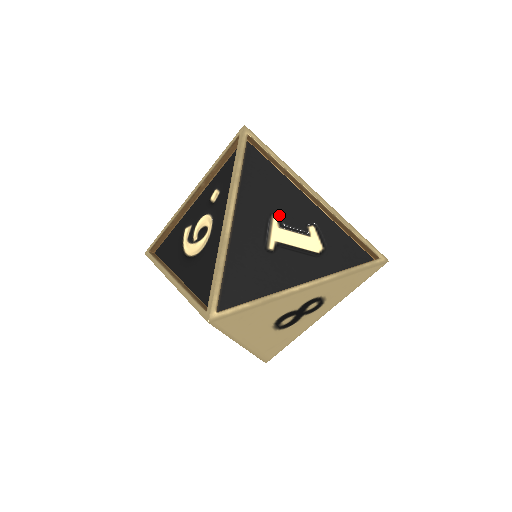
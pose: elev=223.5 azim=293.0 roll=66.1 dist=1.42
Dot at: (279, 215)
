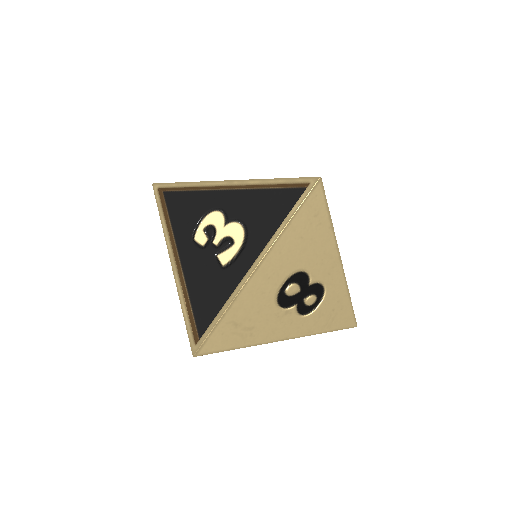
Dot at: occluded
